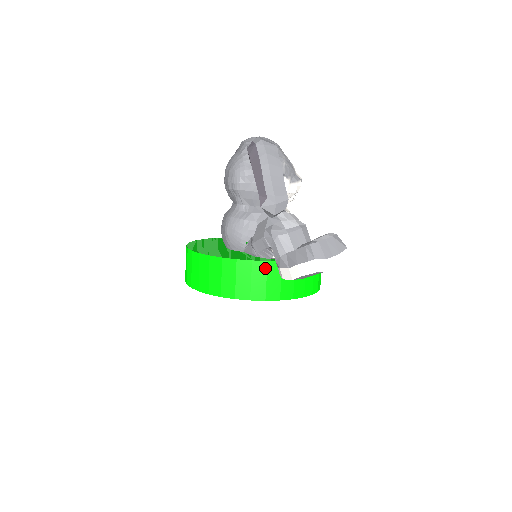
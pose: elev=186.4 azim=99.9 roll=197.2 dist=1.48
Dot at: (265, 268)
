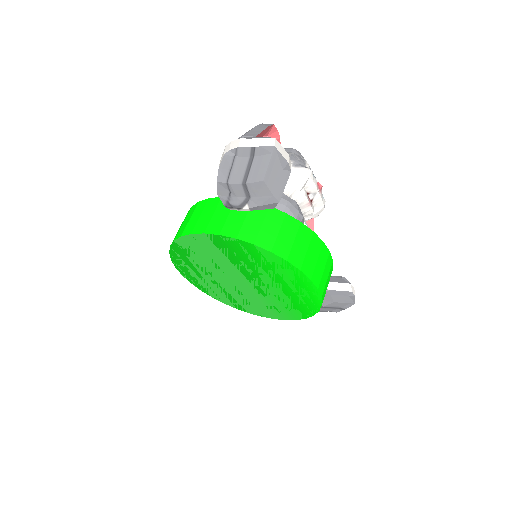
Dot at: (217, 203)
